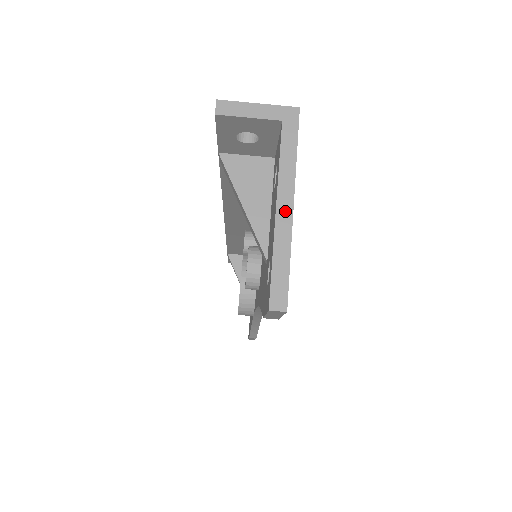
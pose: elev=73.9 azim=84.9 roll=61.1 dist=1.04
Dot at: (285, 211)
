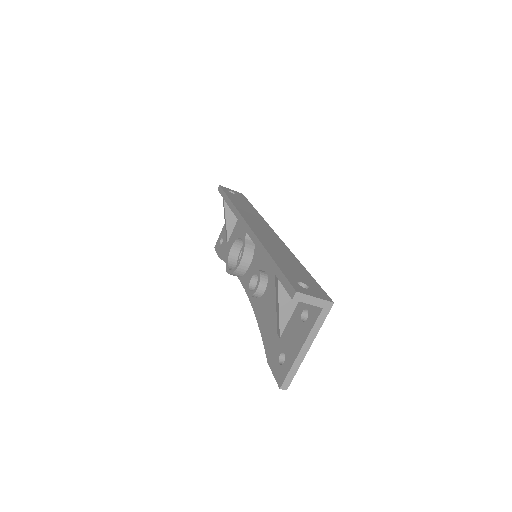
Dot at: (305, 351)
